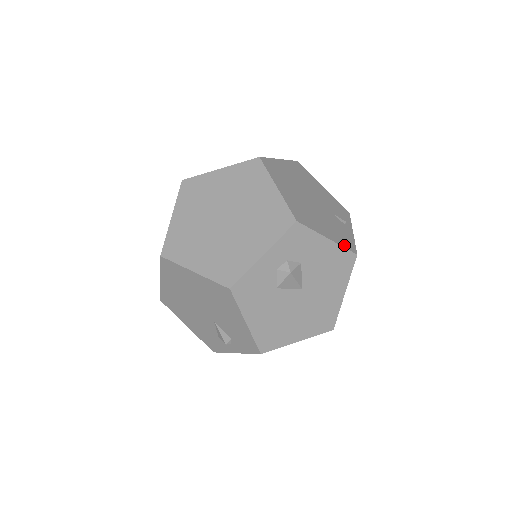
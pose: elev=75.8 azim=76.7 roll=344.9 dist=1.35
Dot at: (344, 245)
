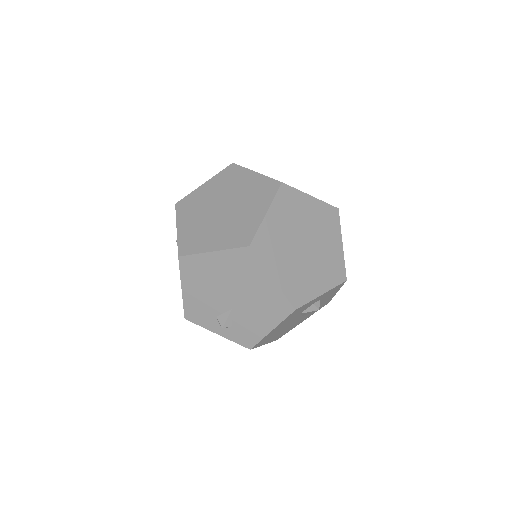
Dot at: occluded
